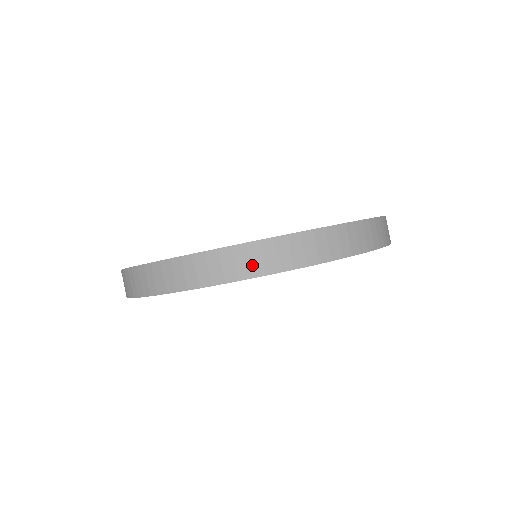
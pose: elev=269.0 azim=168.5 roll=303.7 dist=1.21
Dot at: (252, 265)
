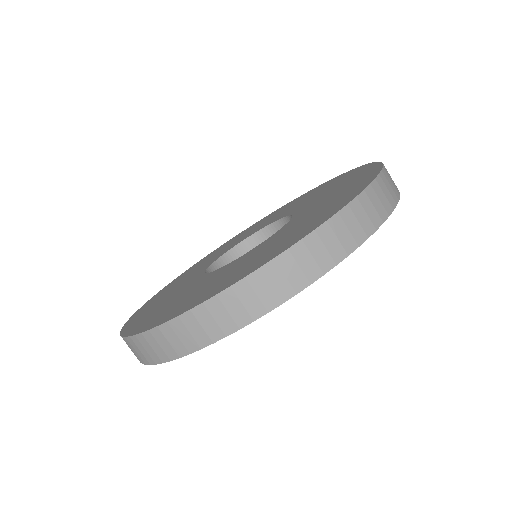
Dot at: (330, 251)
